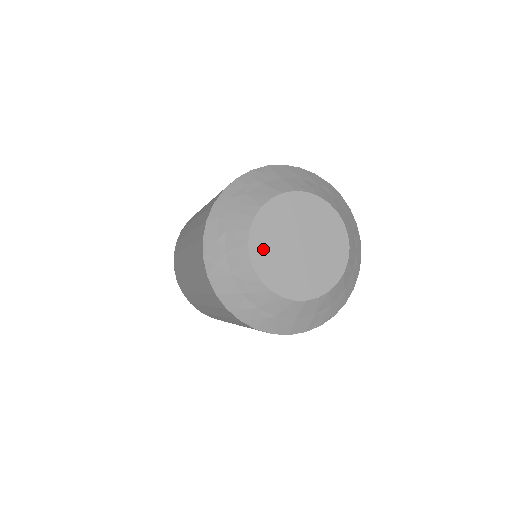
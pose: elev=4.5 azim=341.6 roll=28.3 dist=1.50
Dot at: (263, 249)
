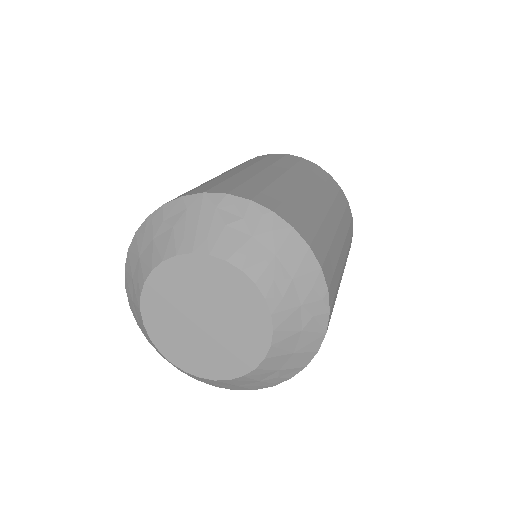
Dot at: (169, 281)
